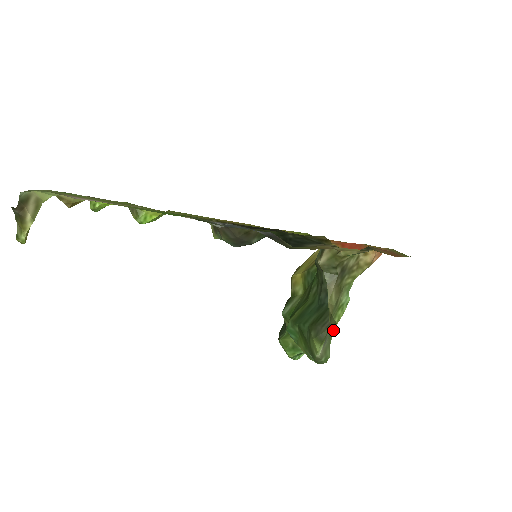
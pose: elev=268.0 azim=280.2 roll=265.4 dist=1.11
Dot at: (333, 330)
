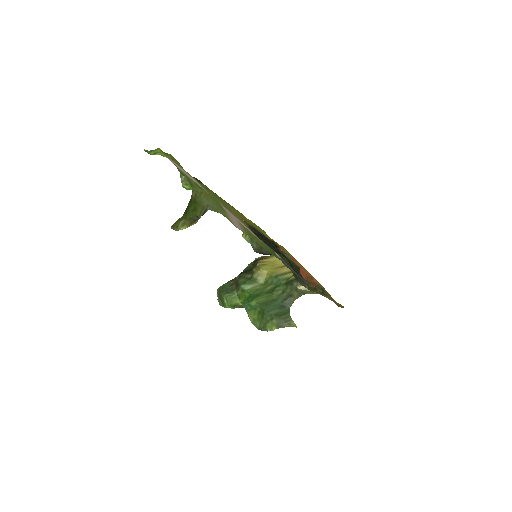
Dot at: occluded
